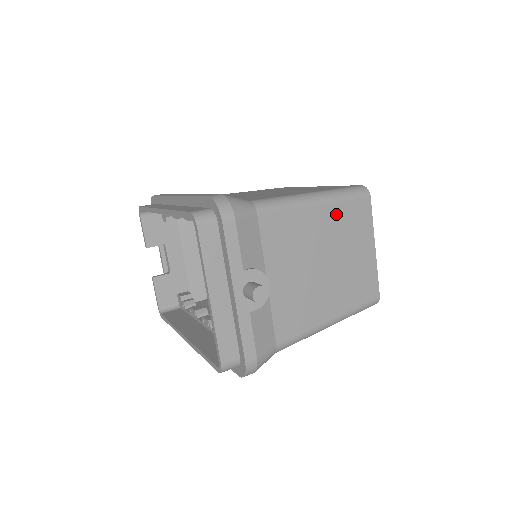
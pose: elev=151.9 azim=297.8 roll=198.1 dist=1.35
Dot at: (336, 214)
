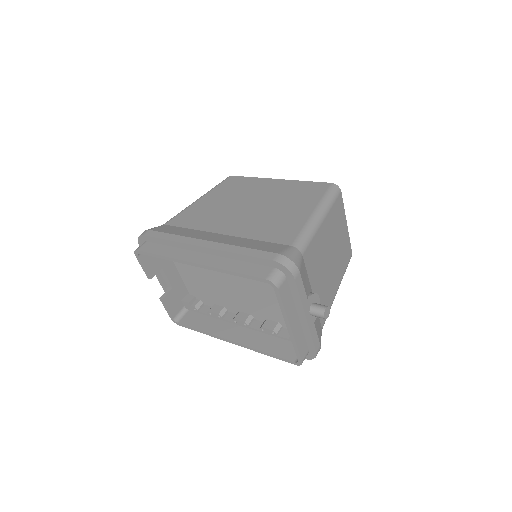
Dot at: (330, 219)
